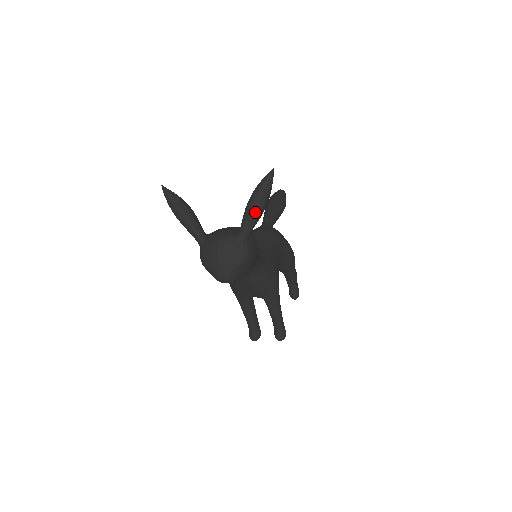
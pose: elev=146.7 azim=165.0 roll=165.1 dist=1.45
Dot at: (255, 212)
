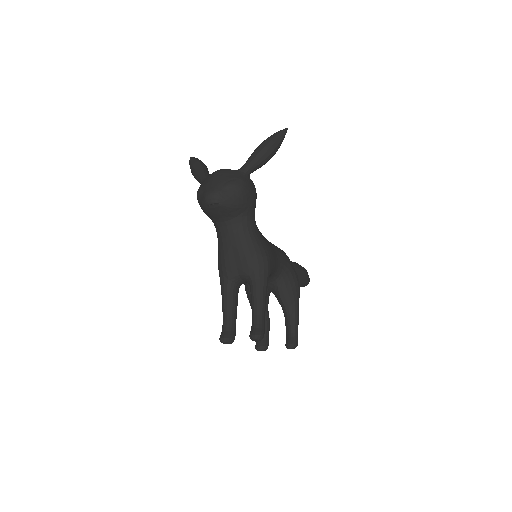
Dot at: (261, 150)
